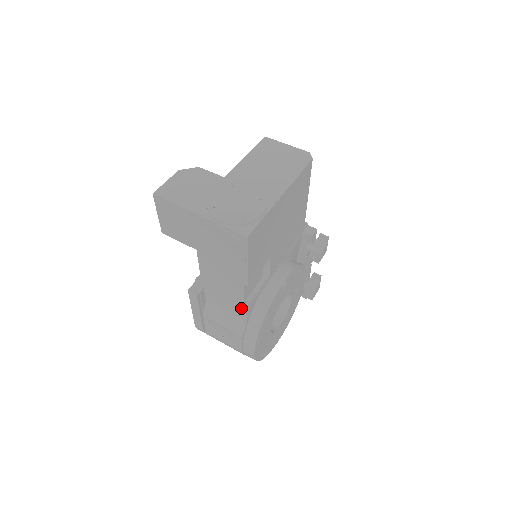
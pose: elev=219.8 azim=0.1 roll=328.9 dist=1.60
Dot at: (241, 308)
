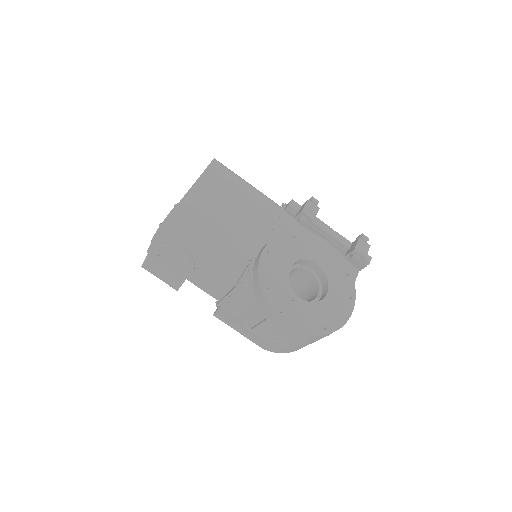
Dot at: (237, 292)
